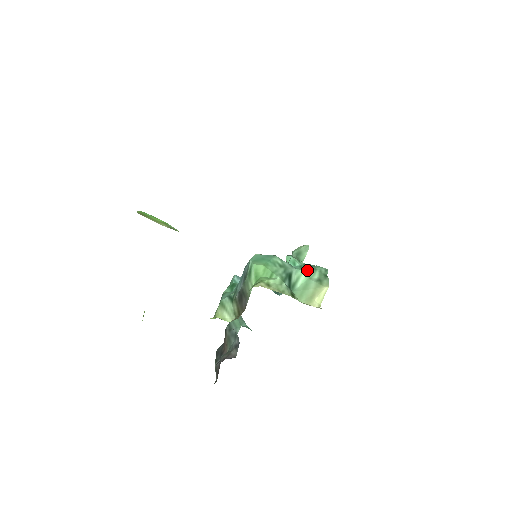
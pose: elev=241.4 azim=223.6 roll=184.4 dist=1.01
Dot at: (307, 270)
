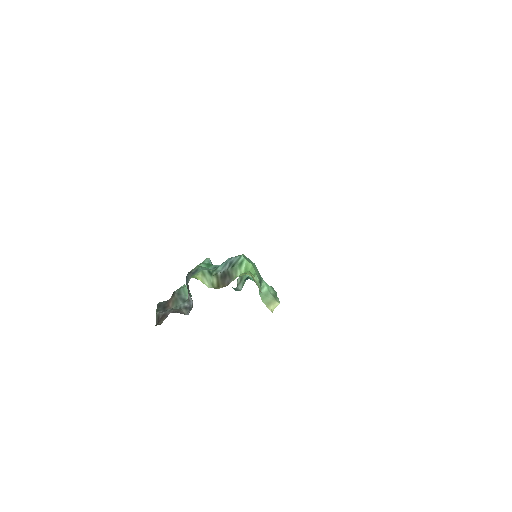
Dot at: (268, 285)
